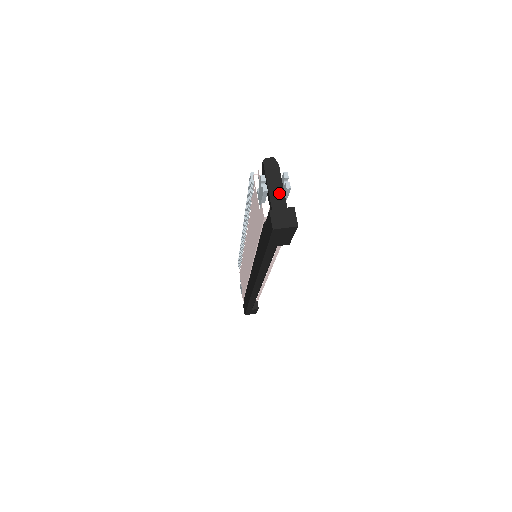
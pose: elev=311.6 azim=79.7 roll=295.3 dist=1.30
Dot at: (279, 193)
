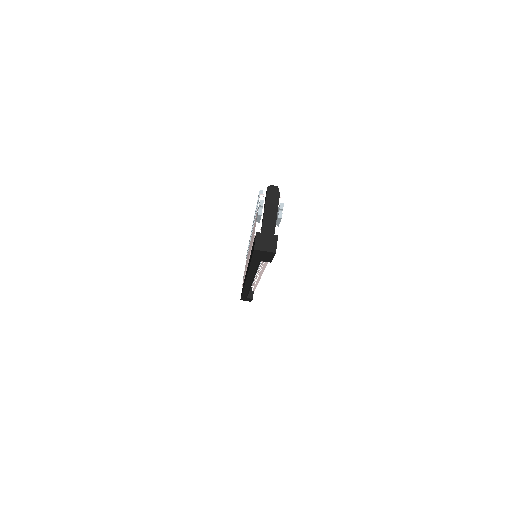
Dot at: (272, 219)
